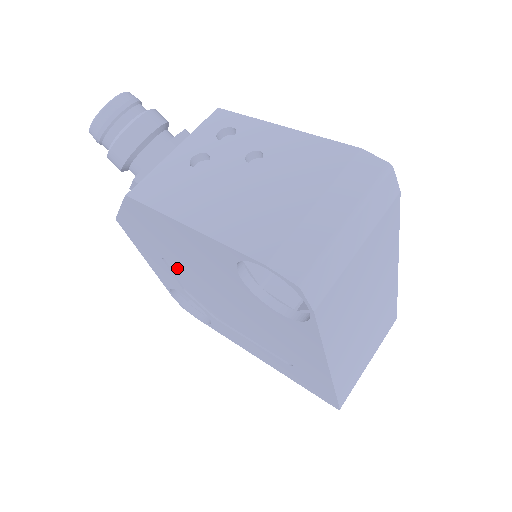
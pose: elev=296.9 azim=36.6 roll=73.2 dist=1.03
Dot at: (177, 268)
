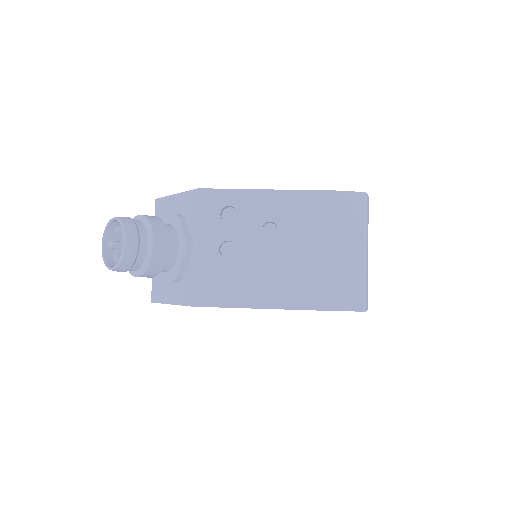
Dot at: occluded
